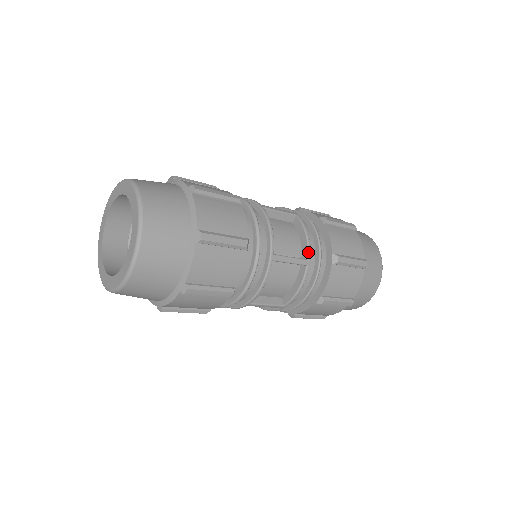
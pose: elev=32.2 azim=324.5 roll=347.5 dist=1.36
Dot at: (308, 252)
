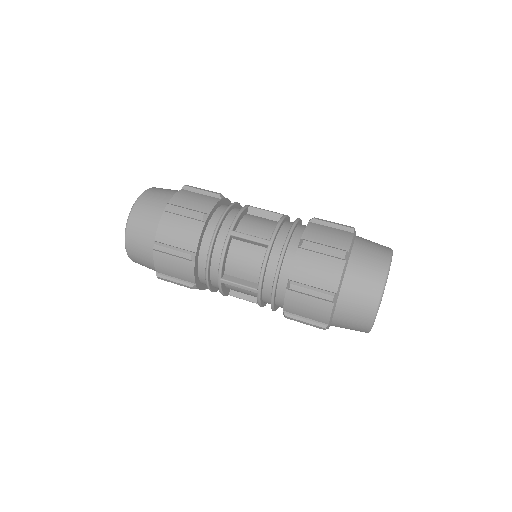
Dot at: (272, 234)
